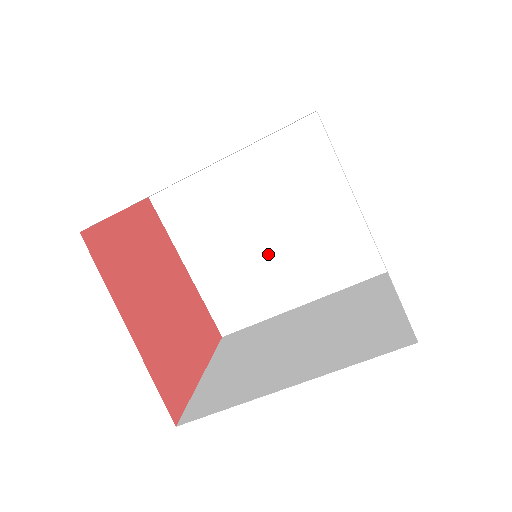
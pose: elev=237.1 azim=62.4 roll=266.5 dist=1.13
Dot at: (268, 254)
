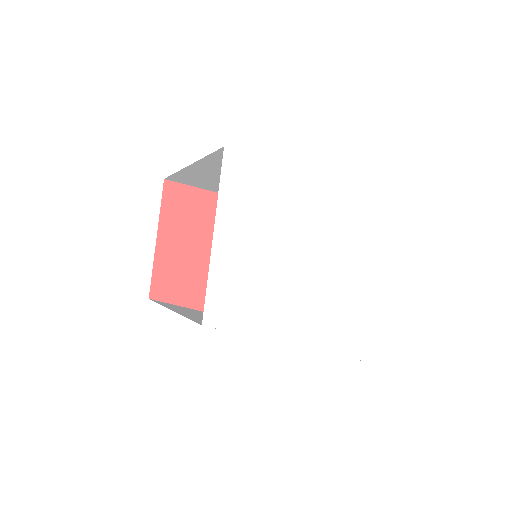
Dot at: occluded
